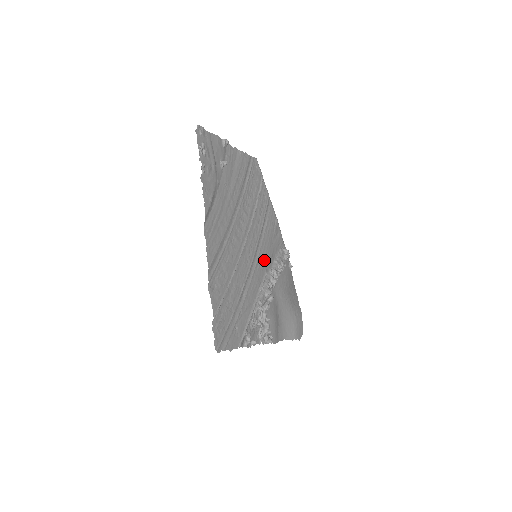
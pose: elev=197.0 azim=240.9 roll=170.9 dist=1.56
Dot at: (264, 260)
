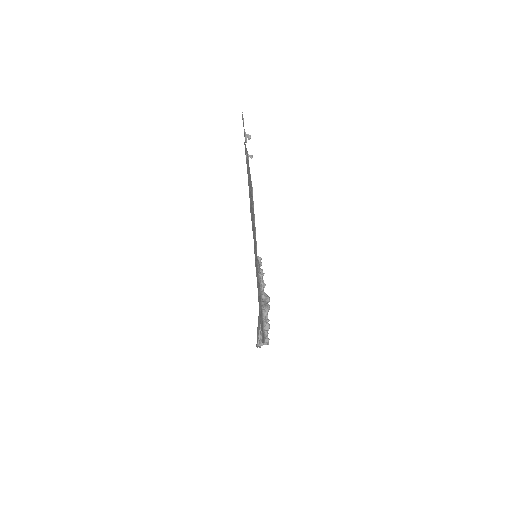
Dot at: occluded
